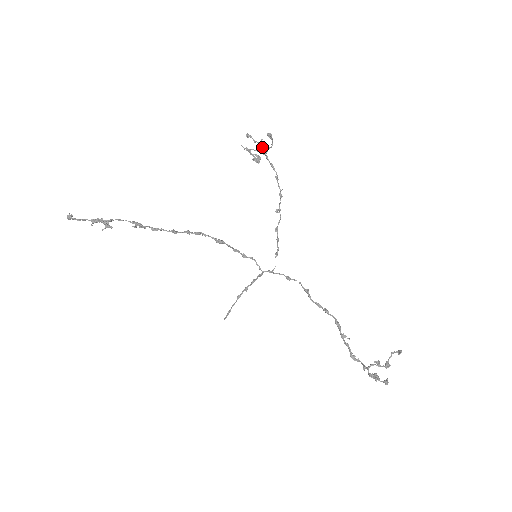
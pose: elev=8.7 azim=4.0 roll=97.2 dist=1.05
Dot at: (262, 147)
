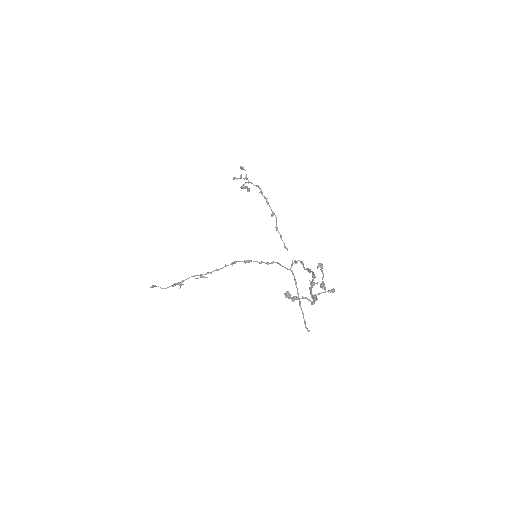
Dot at: occluded
